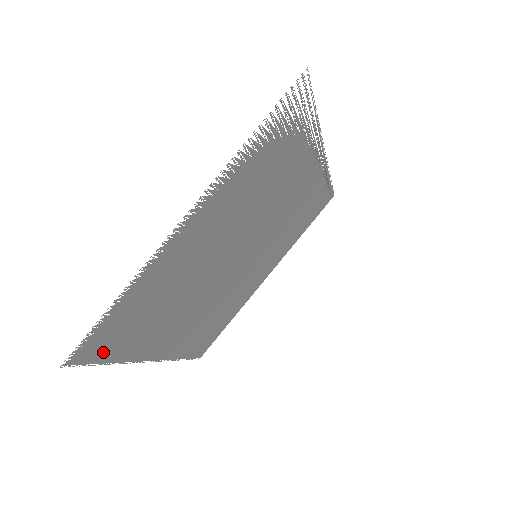
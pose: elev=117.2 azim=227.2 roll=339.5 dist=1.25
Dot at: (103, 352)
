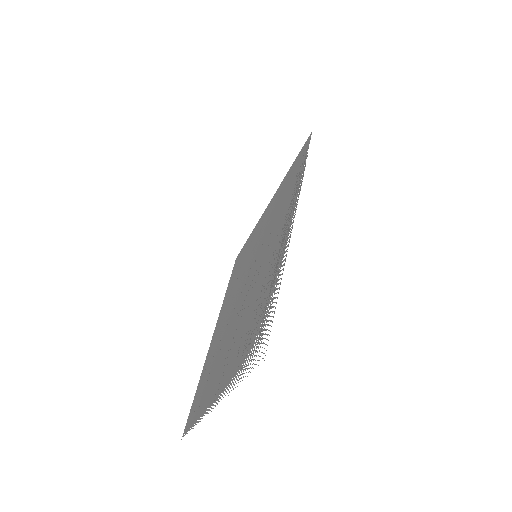
Dot at: (193, 406)
